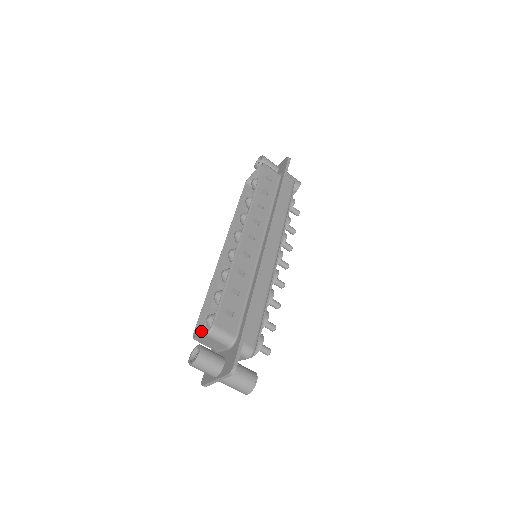
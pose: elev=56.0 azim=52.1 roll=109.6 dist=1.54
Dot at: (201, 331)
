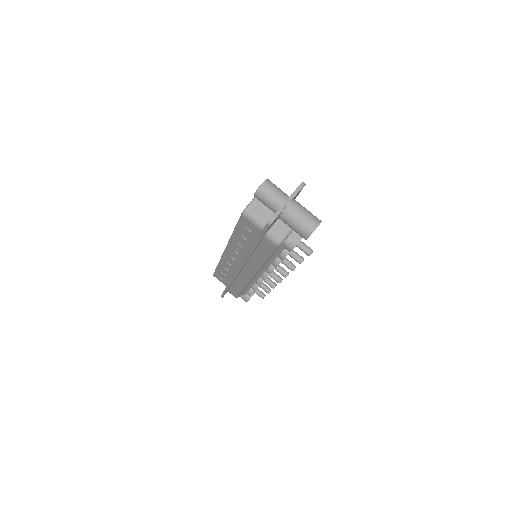
Dot at: (246, 220)
